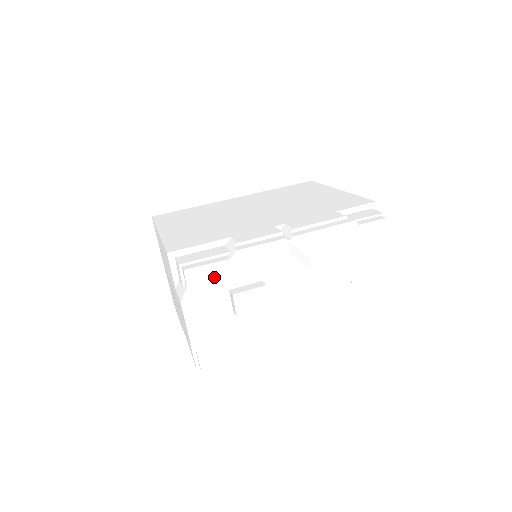
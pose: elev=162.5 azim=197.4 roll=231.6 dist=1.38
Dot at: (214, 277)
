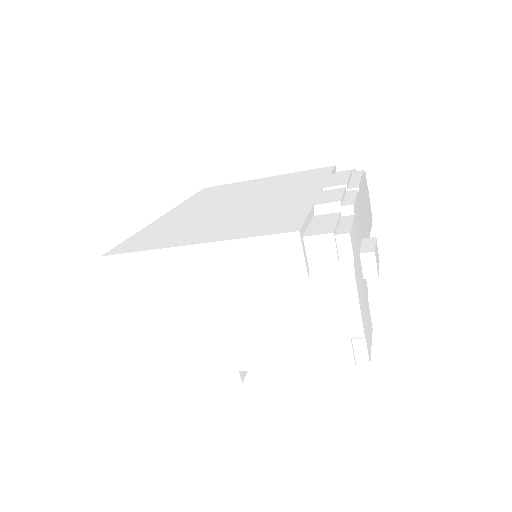
Dot at: (355, 239)
